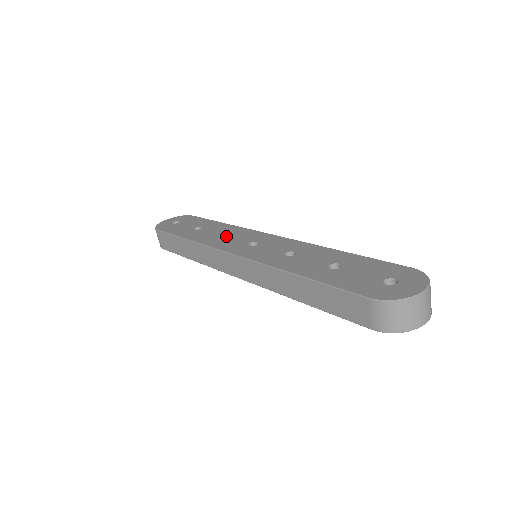
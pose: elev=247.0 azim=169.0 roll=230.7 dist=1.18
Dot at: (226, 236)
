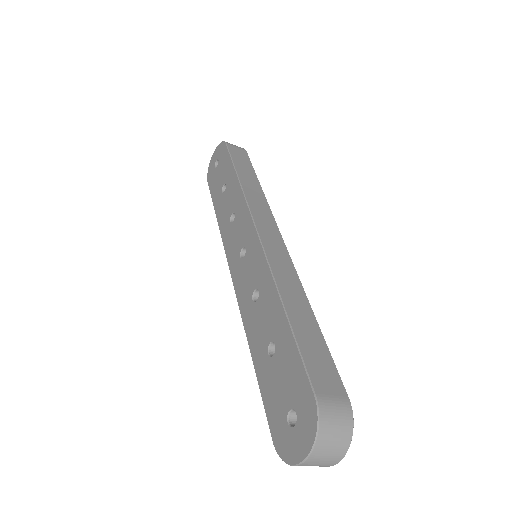
Dot at: (233, 221)
